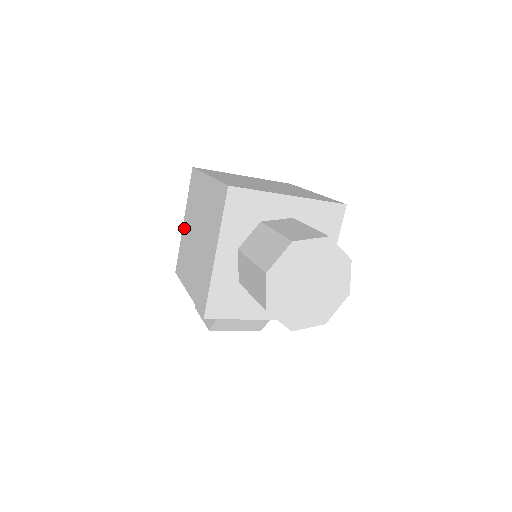
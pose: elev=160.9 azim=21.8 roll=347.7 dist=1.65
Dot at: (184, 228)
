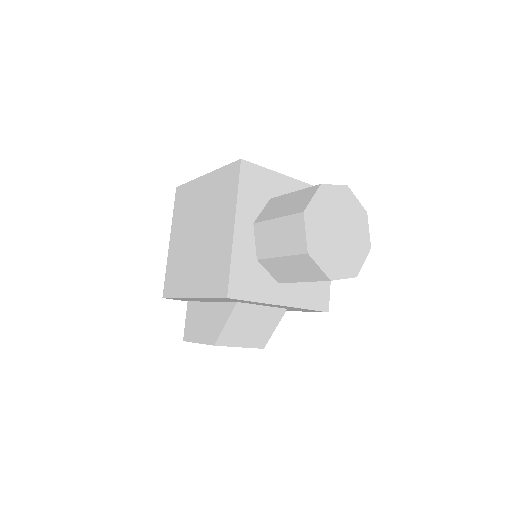
Dot at: (172, 246)
